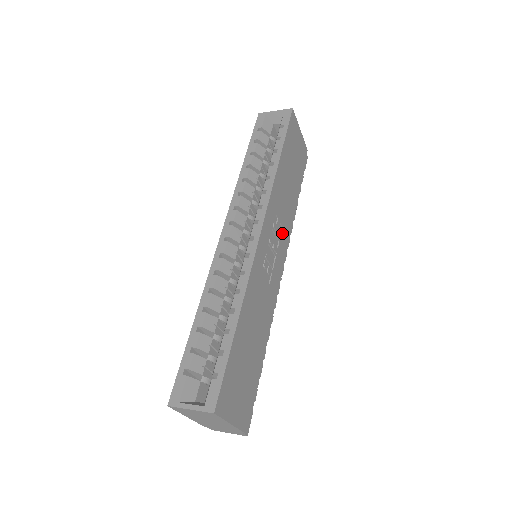
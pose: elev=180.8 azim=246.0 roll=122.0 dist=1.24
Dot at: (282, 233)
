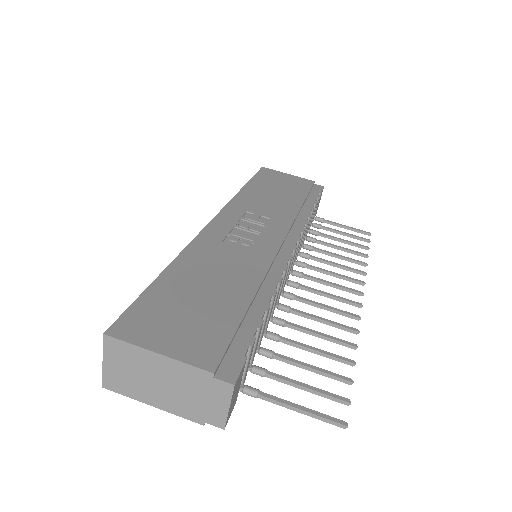
Dot at: (272, 222)
